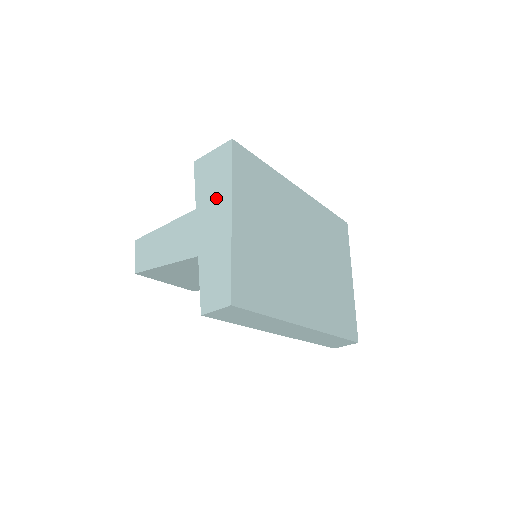
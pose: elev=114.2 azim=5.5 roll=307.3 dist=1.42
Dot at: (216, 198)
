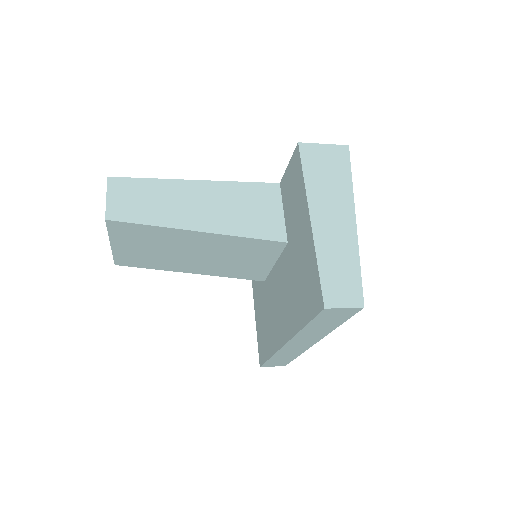
Dot at: (334, 193)
